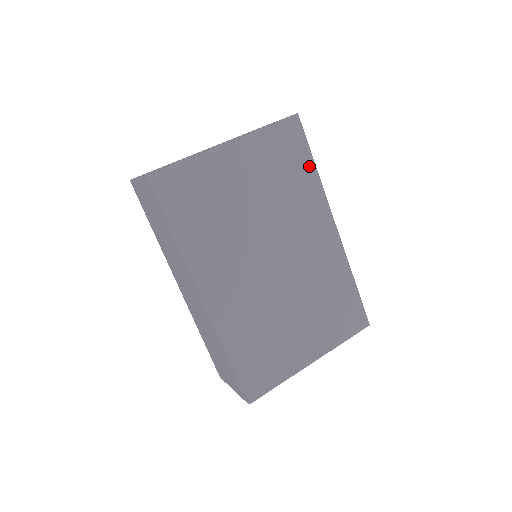
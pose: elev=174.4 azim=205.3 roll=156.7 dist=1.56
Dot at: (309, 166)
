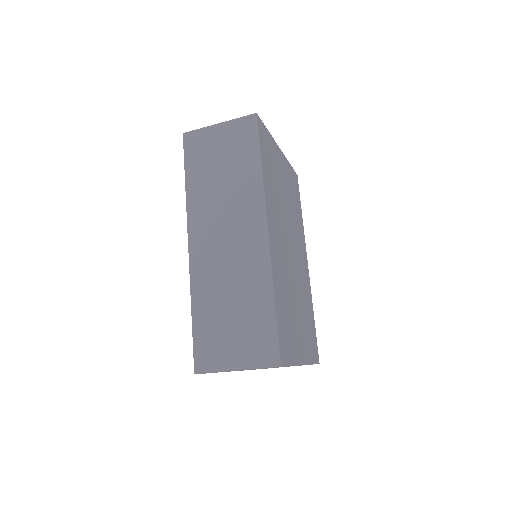
Dot at: (300, 210)
